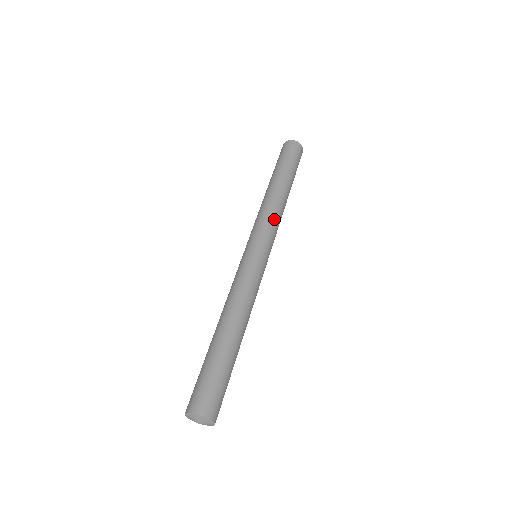
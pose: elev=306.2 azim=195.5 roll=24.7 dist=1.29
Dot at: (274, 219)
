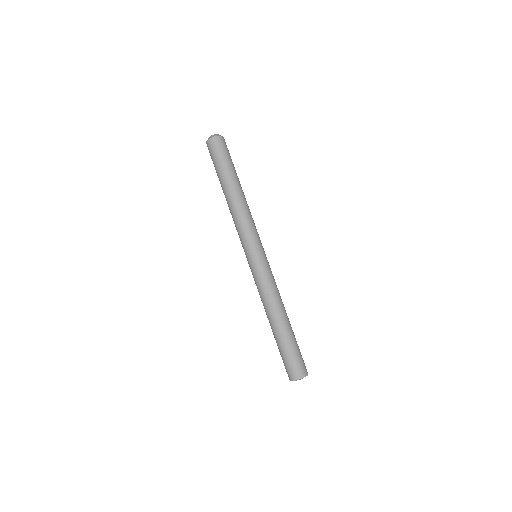
Dot at: (243, 224)
